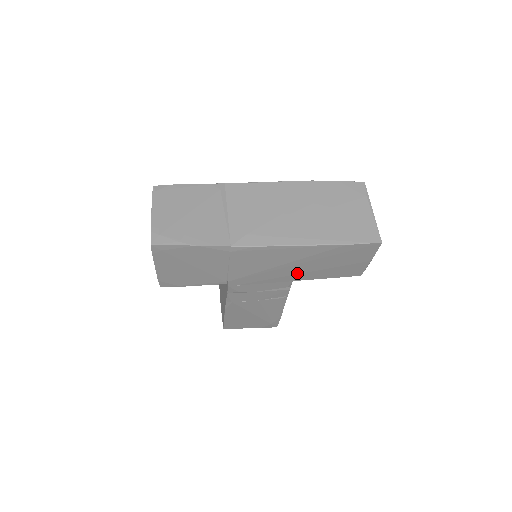
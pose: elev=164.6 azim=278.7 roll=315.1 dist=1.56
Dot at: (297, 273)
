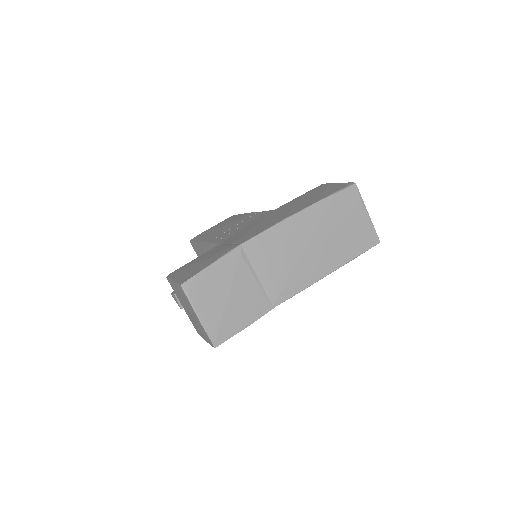
Dot at: occluded
